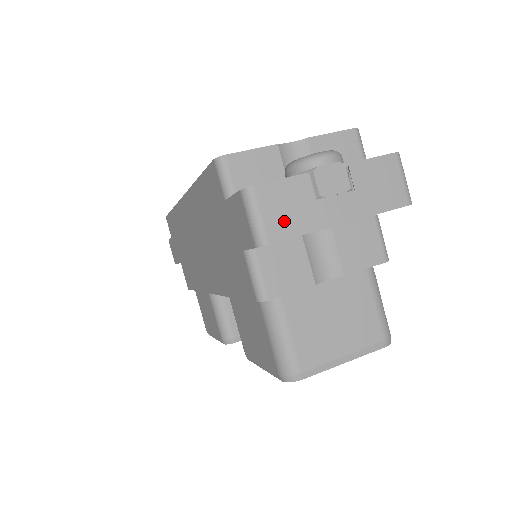
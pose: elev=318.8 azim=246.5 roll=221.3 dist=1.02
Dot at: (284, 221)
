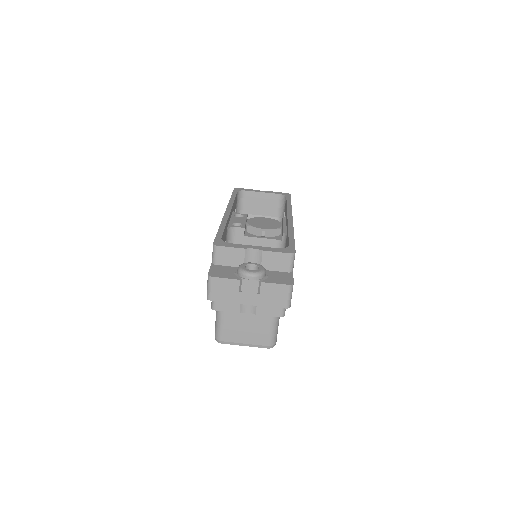
Dot at: (221, 294)
